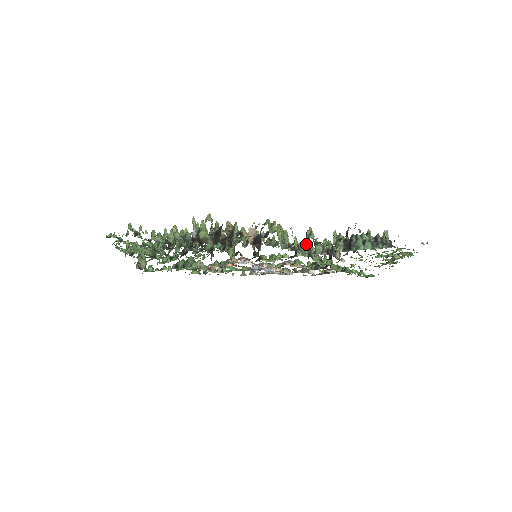
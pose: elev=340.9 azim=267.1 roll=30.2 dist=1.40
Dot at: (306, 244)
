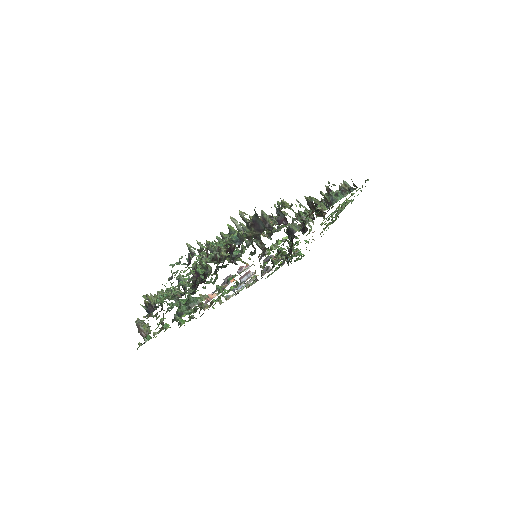
Dot at: occluded
